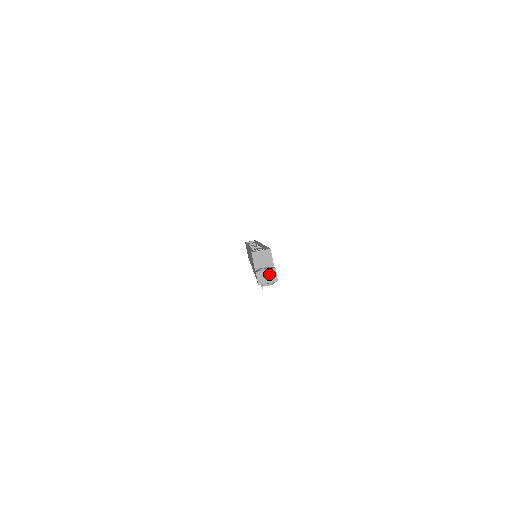
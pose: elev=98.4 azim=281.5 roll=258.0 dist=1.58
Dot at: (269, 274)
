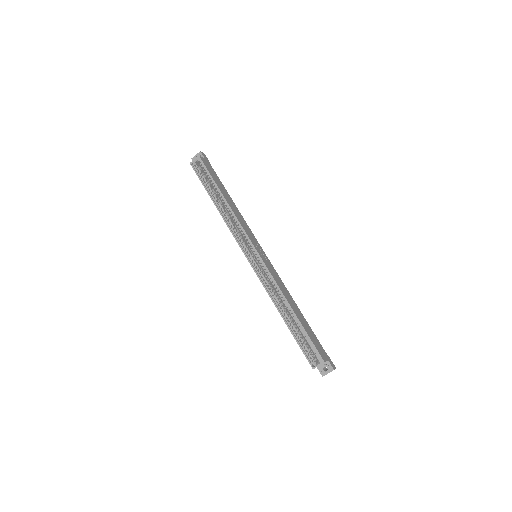
Dot at: occluded
